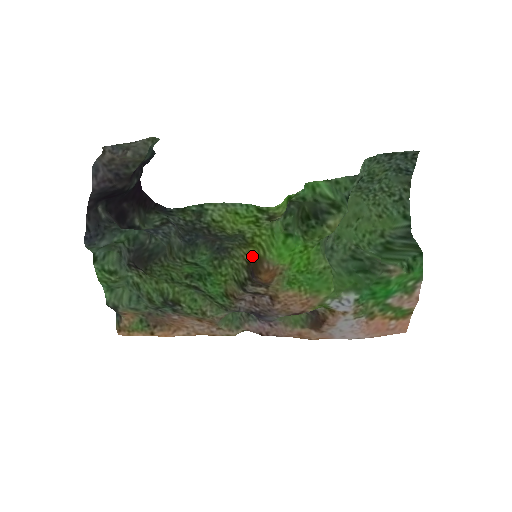
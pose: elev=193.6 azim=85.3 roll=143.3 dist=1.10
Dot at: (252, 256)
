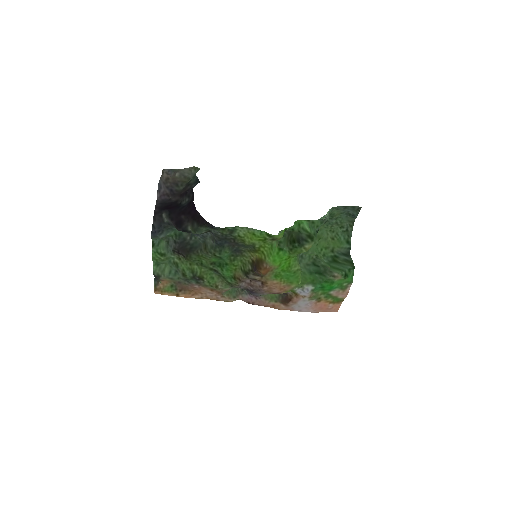
Dot at: (257, 258)
